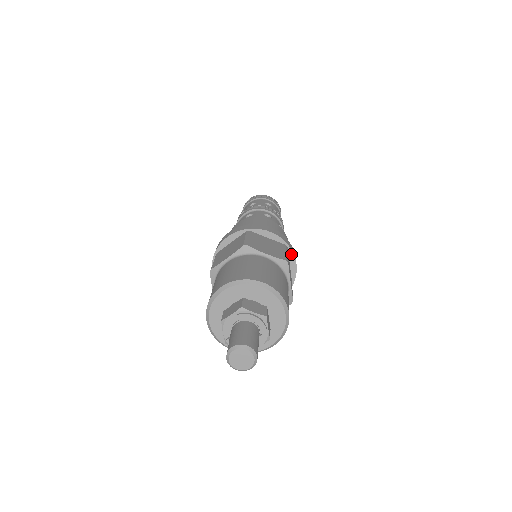
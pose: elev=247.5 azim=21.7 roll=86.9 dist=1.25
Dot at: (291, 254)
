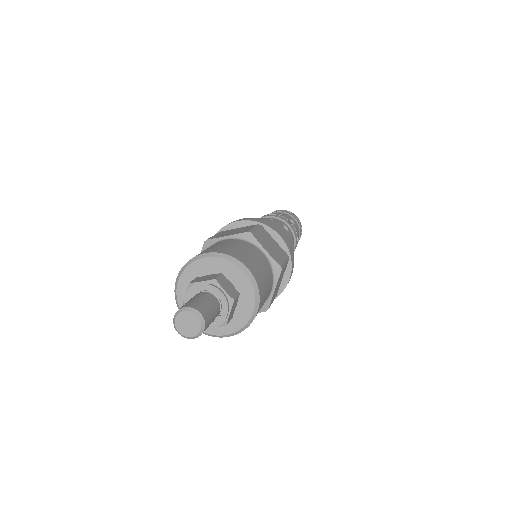
Dot at: (289, 267)
